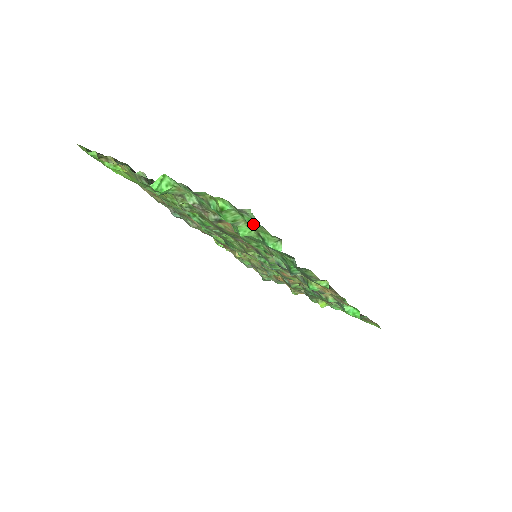
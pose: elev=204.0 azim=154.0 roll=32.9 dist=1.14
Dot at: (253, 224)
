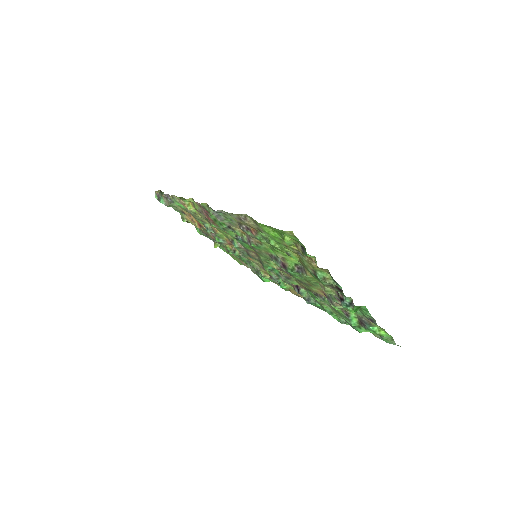
Dot at: occluded
